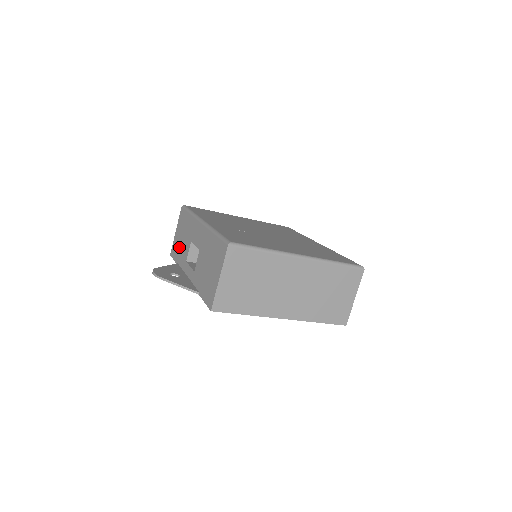
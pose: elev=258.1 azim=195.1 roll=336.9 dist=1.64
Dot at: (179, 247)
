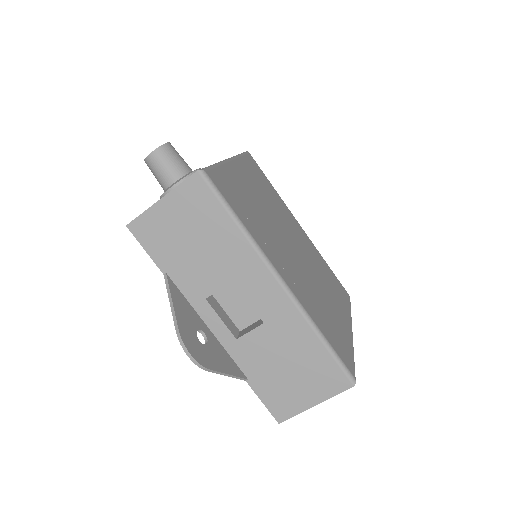
Dot at: (177, 249)
